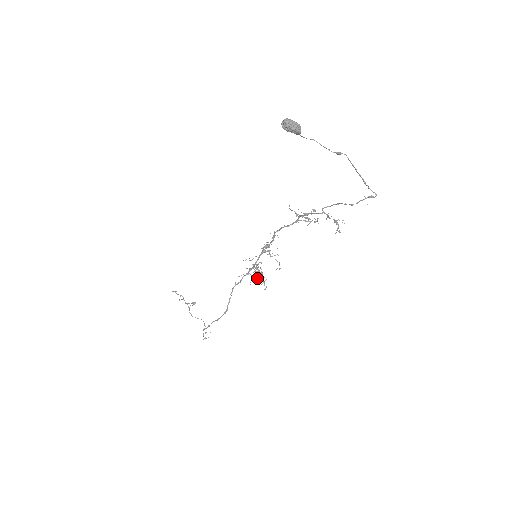
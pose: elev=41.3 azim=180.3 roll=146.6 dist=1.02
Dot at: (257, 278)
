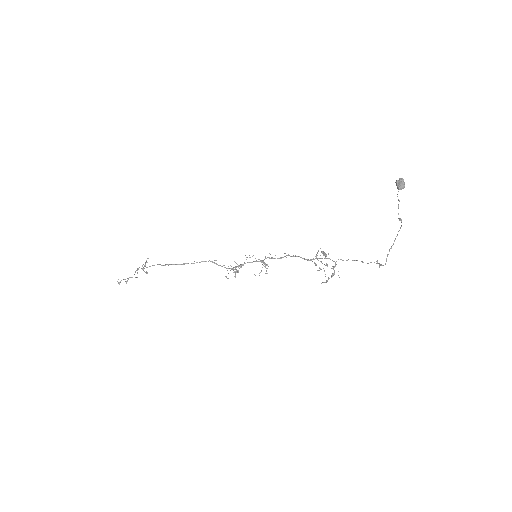
Dot at: occluded
